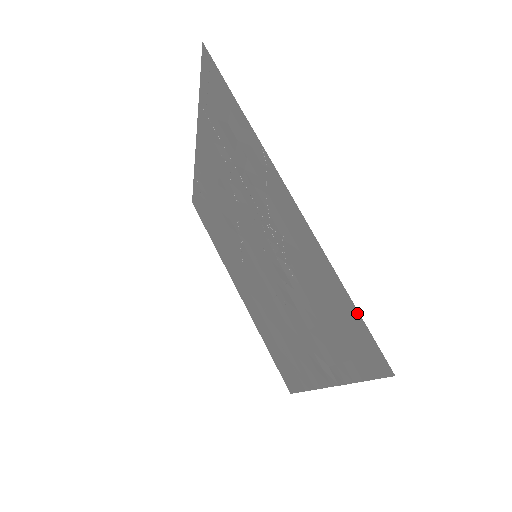
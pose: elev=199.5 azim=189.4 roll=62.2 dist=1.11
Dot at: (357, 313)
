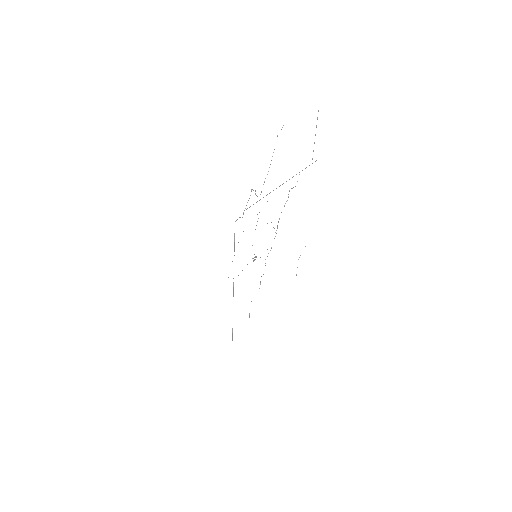
Dot at: occluded
